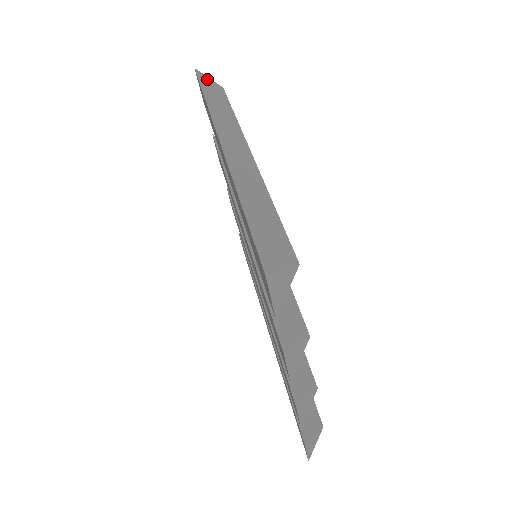
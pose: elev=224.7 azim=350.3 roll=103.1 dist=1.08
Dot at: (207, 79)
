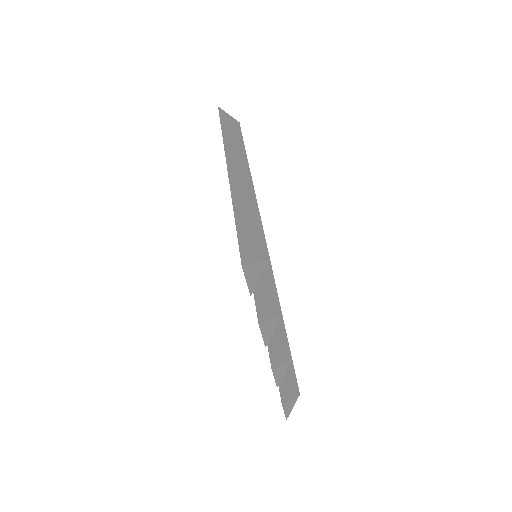
Dot at: (227, 116)
